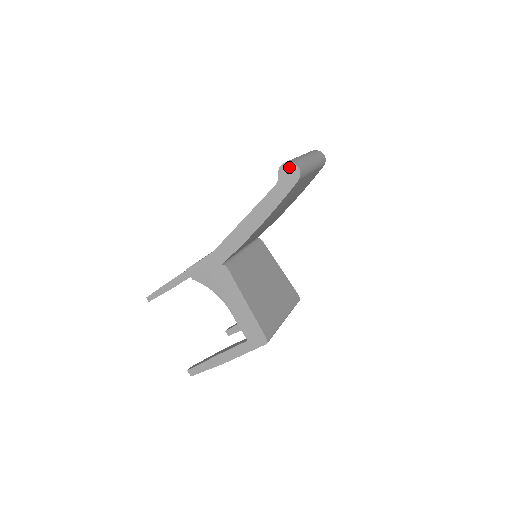
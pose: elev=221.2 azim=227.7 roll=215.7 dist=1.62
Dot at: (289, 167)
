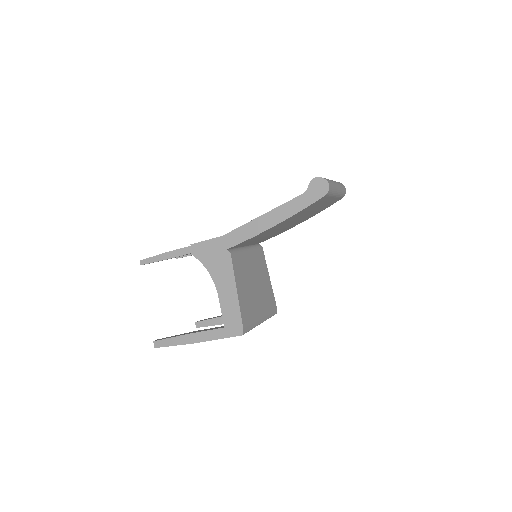
Dot at: (320, 182)
